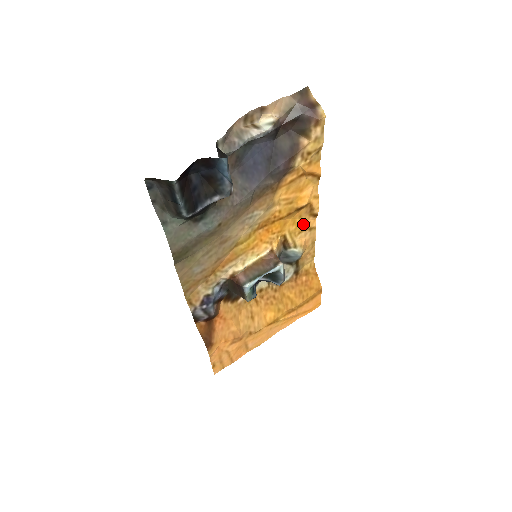
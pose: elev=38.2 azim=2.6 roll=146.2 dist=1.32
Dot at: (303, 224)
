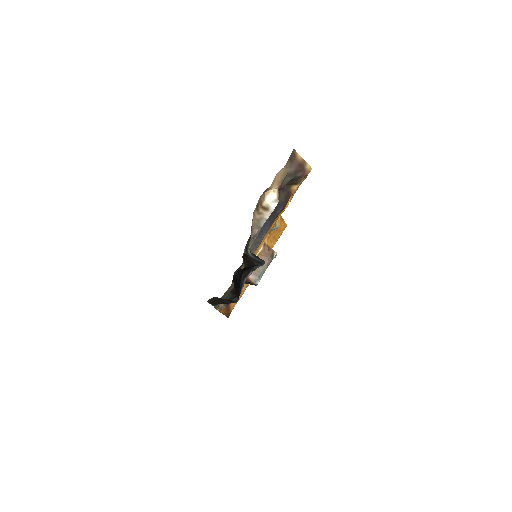
Dot at: occluded
